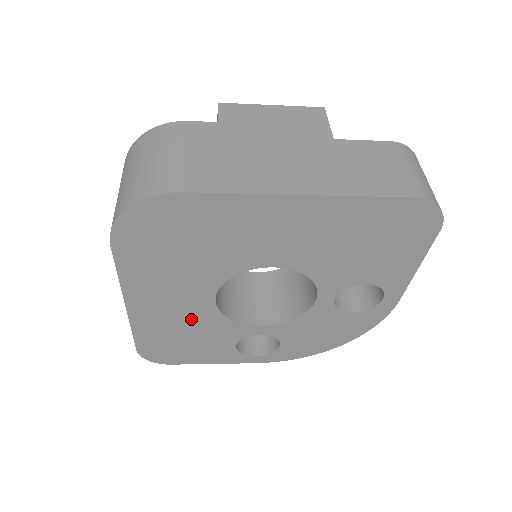
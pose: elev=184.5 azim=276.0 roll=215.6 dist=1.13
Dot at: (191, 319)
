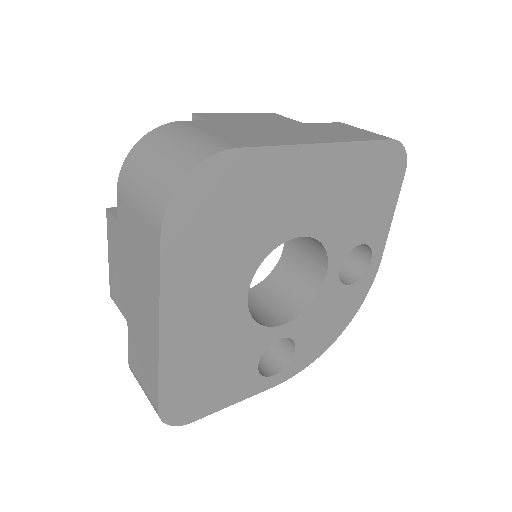
Dot at: (222, 334)
